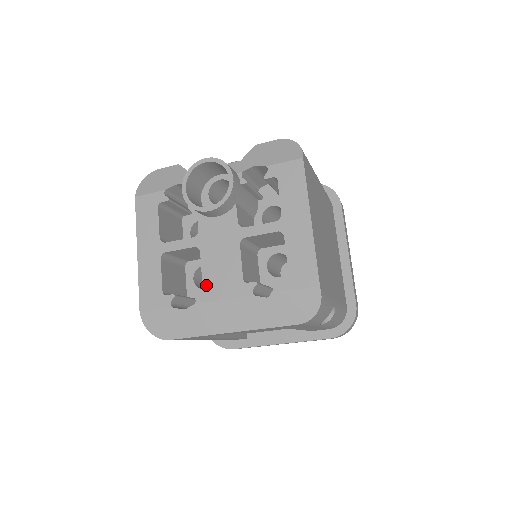
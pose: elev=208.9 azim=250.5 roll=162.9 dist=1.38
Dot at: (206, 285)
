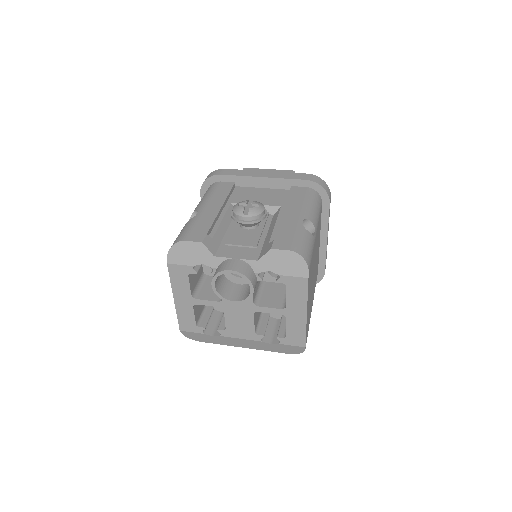
Dot at: (228, 329)
